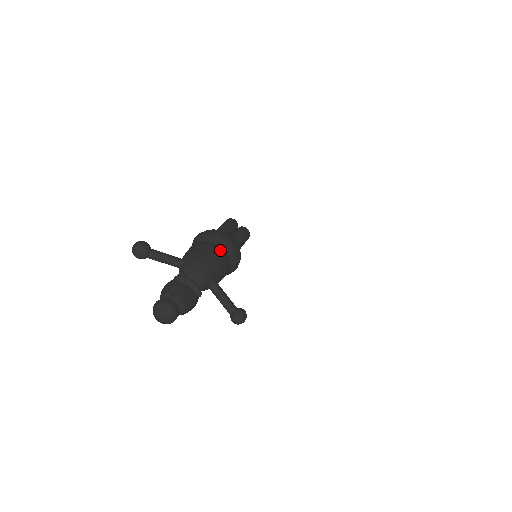
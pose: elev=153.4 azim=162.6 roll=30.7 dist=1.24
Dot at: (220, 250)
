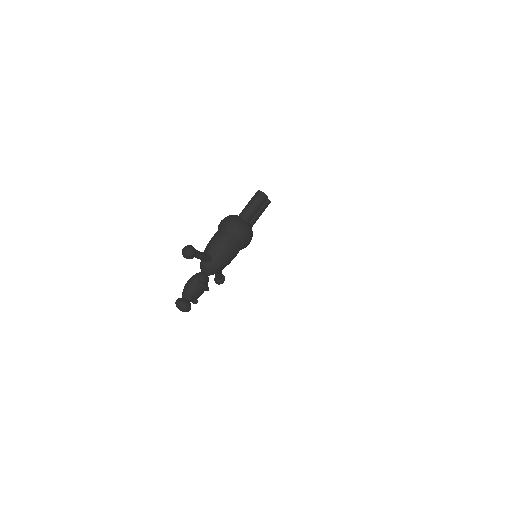
Dot at: occluded
